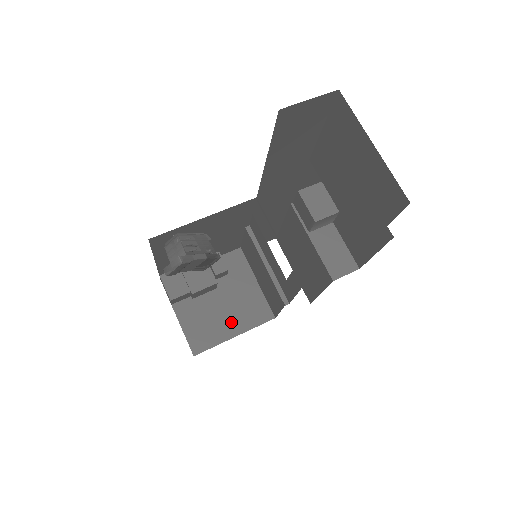
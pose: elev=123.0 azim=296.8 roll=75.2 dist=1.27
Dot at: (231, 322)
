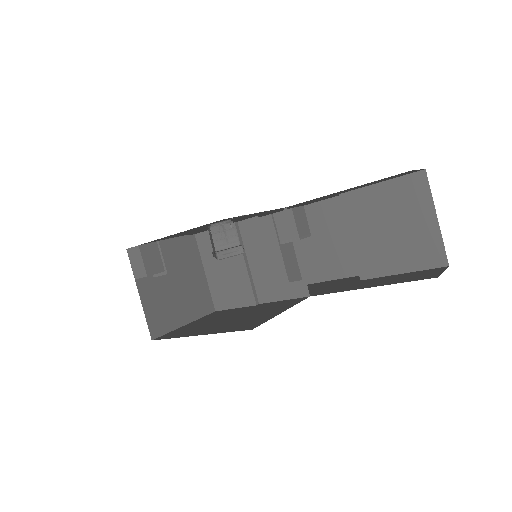
Dot at: (184, 309)
